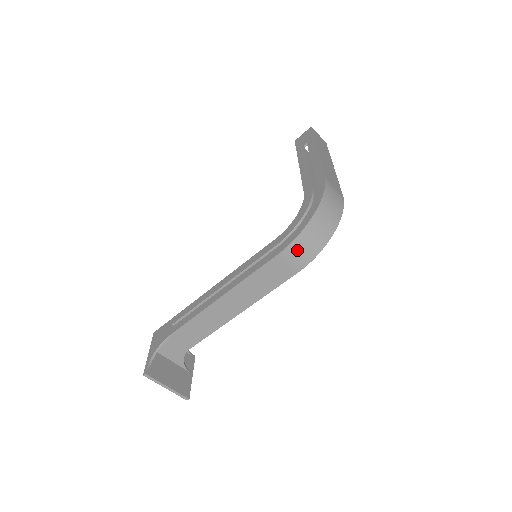
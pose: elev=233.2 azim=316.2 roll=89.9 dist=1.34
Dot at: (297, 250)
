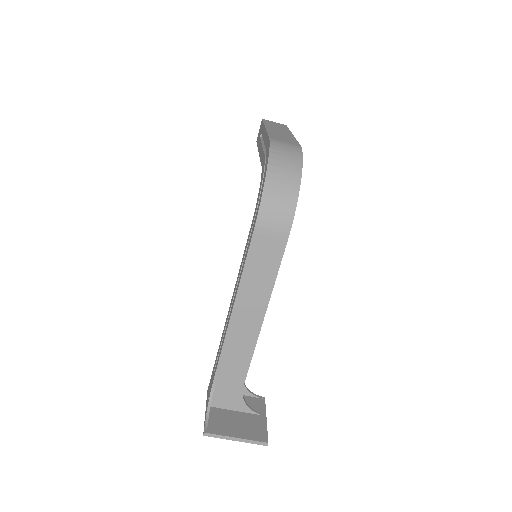
Dot at: (270, 216)
